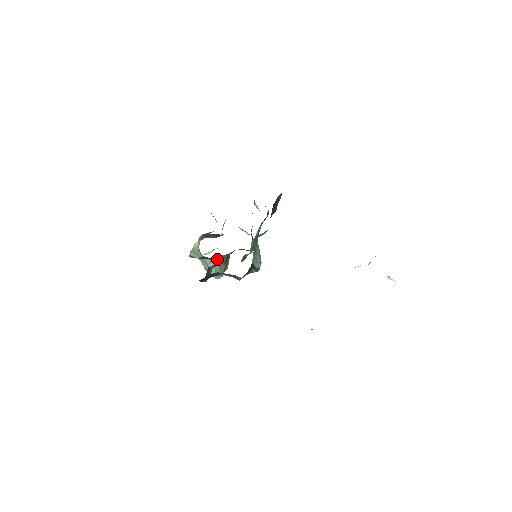
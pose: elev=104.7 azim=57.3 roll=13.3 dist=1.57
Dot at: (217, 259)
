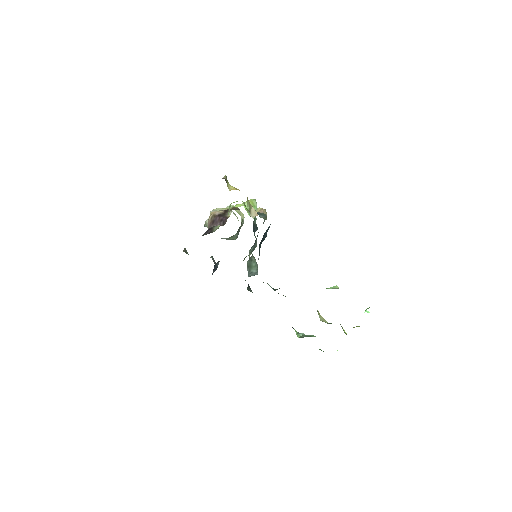
Dot at: occluded
